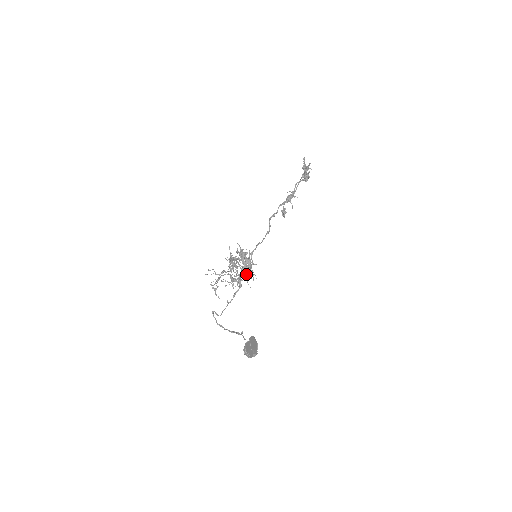
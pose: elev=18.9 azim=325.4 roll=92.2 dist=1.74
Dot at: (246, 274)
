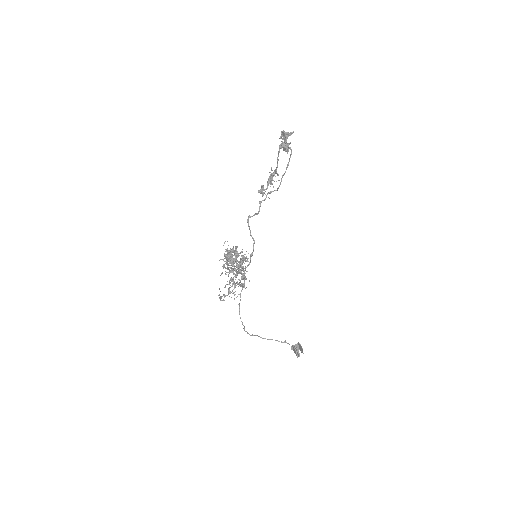
Dot at: occluded
